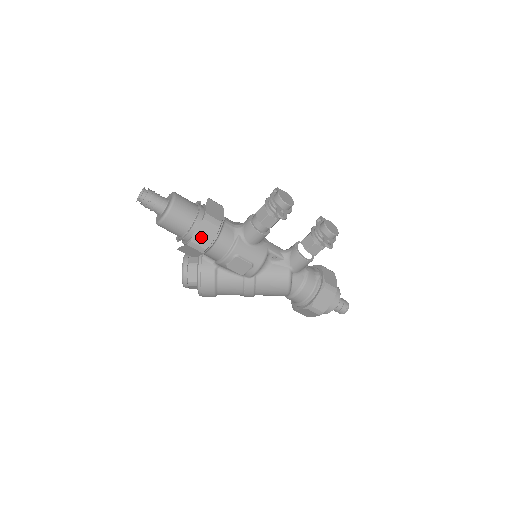
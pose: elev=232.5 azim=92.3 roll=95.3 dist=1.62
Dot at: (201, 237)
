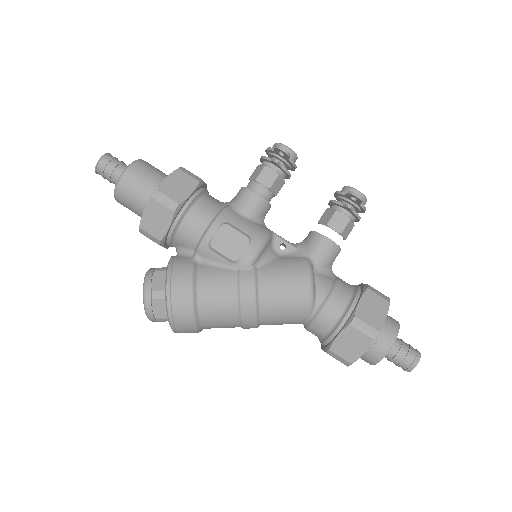
Dot at: (173, 188)
